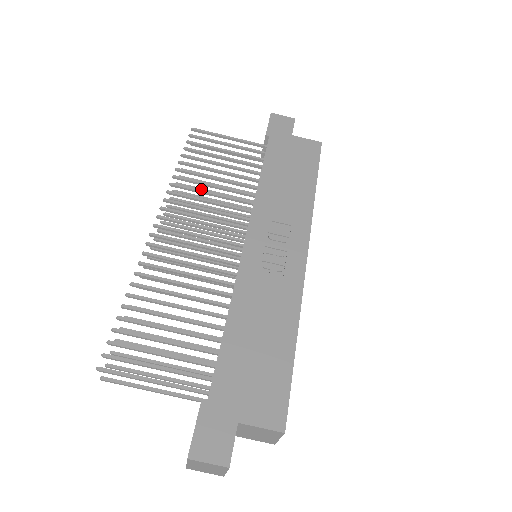
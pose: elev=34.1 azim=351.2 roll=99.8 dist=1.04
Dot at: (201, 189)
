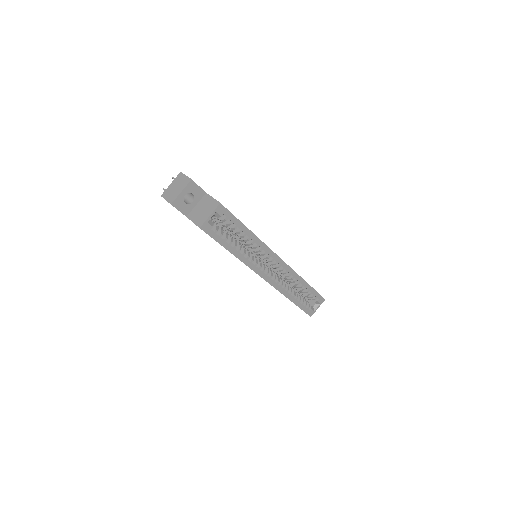
Dot at: occluded
